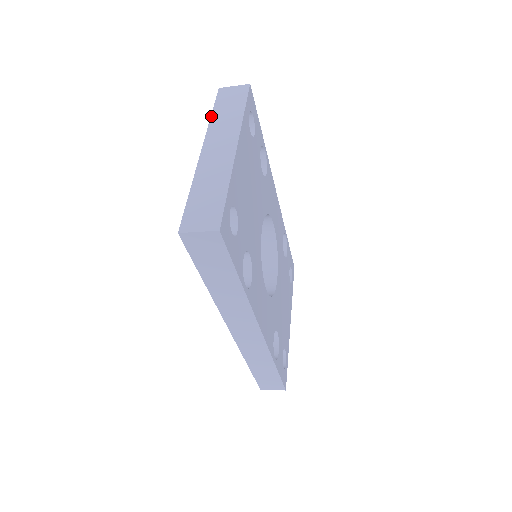
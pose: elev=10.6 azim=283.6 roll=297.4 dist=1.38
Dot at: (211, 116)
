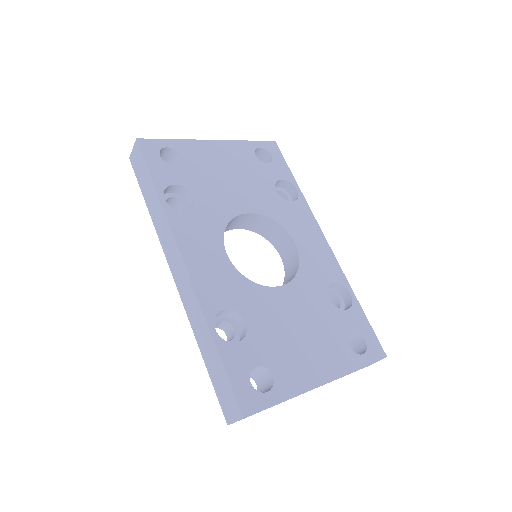
Dot at: occluded
